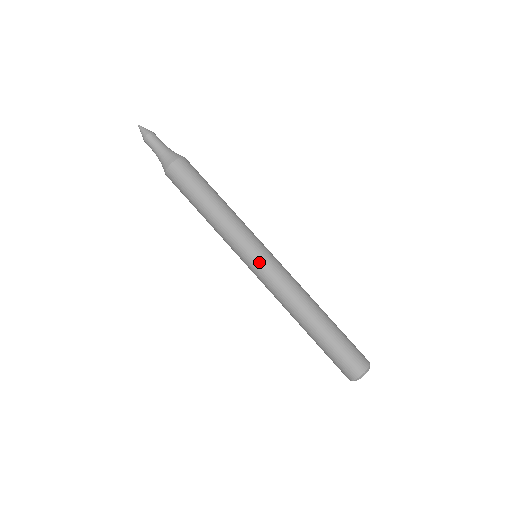
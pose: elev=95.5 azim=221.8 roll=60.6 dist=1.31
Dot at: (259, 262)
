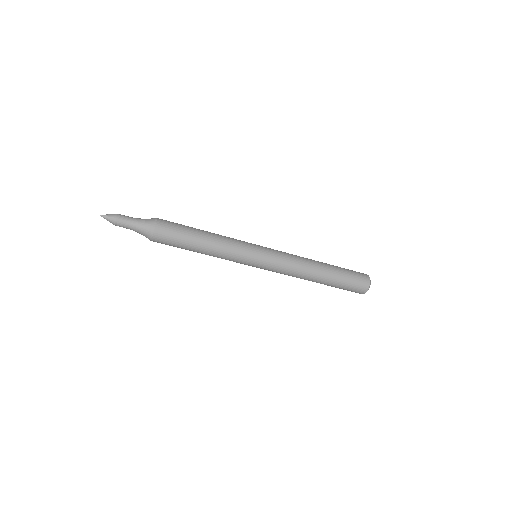
Dot at: occluded
